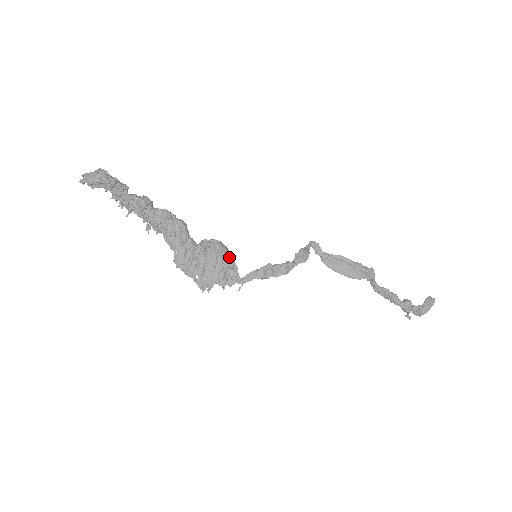
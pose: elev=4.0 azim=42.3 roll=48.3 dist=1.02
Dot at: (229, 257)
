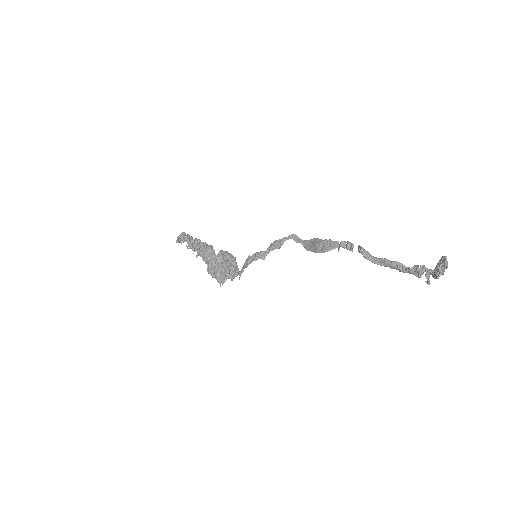
Dot at: (230, 259)
